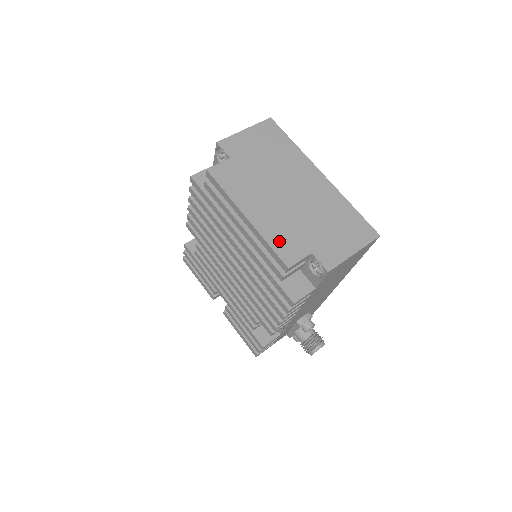
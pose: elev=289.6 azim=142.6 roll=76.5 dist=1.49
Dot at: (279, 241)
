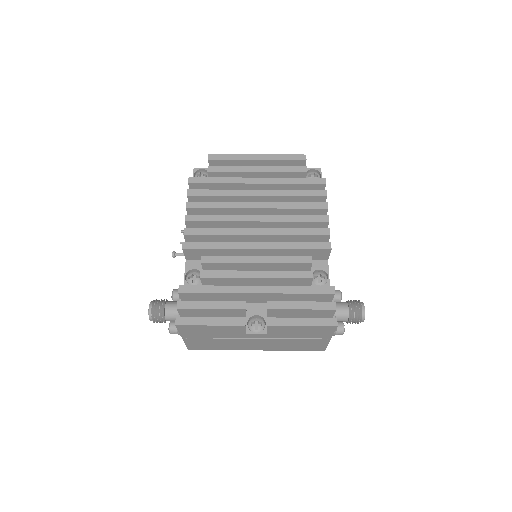
Dot at: occluded
